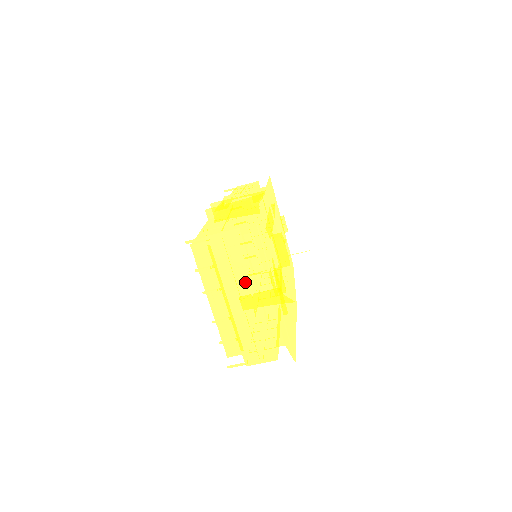
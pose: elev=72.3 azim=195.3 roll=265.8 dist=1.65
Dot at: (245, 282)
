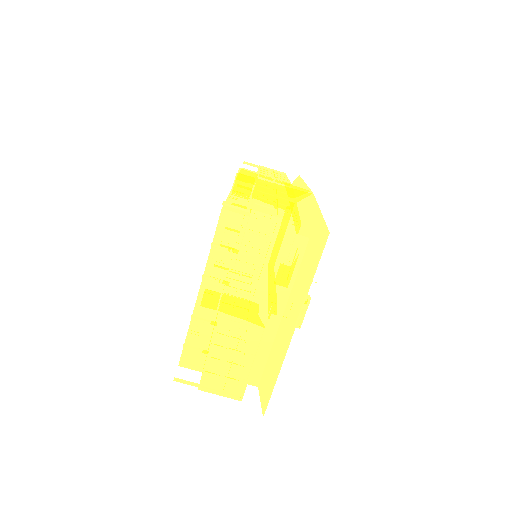
Dot at: (264, 291)
